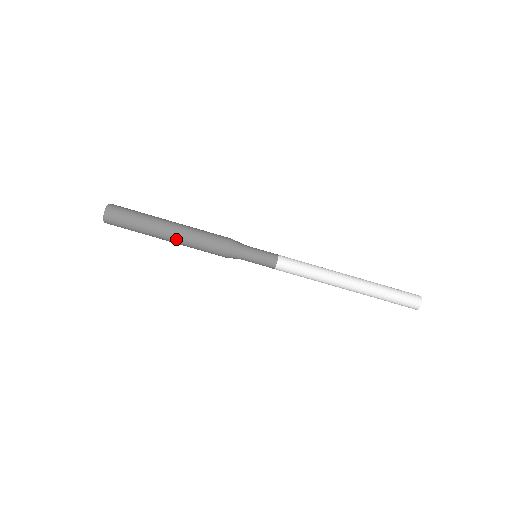
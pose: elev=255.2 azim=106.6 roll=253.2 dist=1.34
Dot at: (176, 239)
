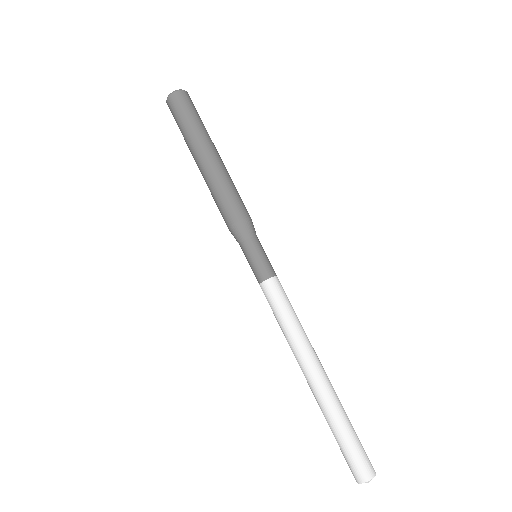
Dot at: (215, 163)
